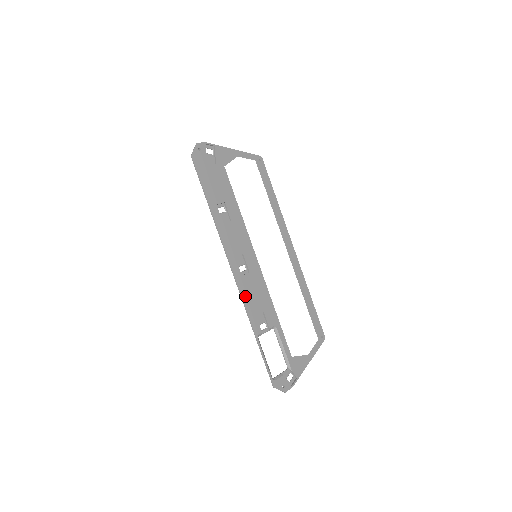
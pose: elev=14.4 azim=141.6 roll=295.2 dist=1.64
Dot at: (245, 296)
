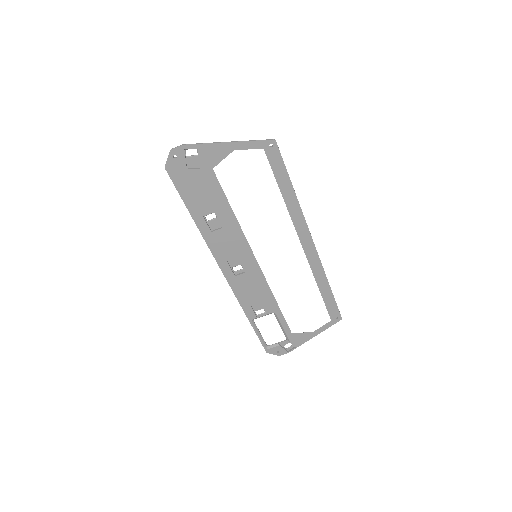
Dot at: (238, 292)
